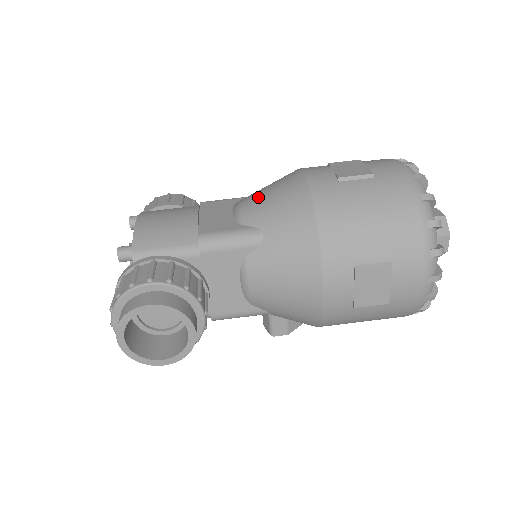
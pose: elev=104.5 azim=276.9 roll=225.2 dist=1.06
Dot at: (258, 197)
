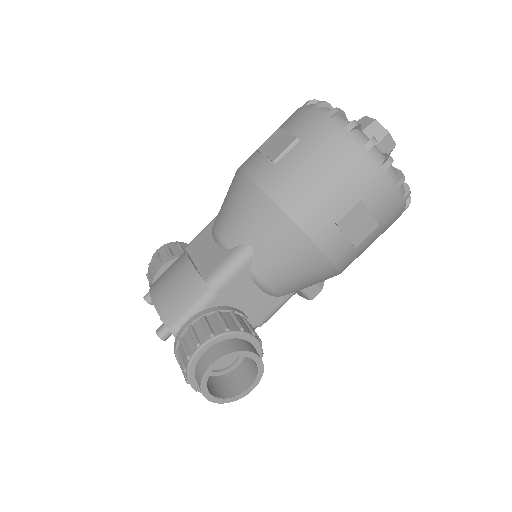
Dot at: (225, 218)
